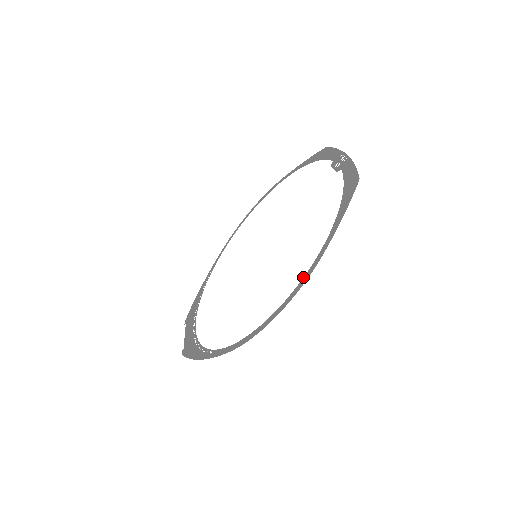
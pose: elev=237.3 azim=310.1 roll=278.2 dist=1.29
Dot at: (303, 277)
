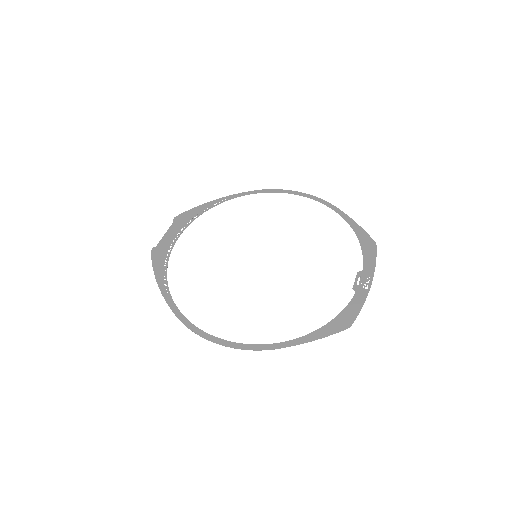
Dot at: (255, 344)
